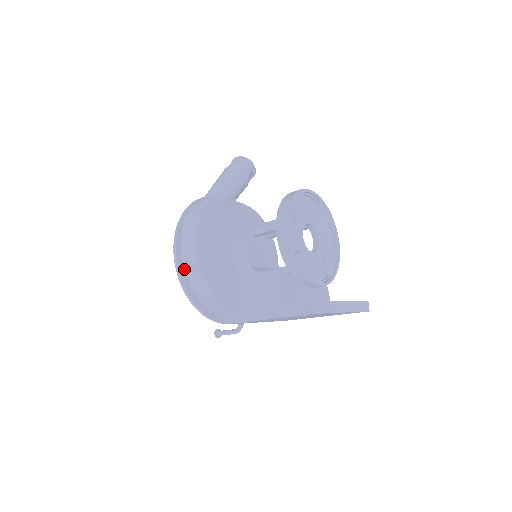
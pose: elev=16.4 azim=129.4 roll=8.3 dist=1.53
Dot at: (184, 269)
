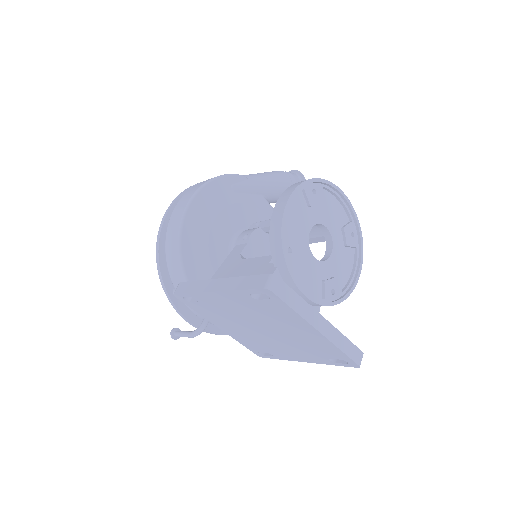
Dot at: (168, 225)
